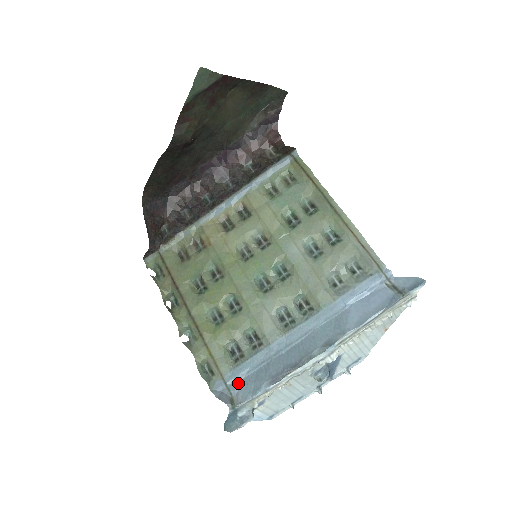
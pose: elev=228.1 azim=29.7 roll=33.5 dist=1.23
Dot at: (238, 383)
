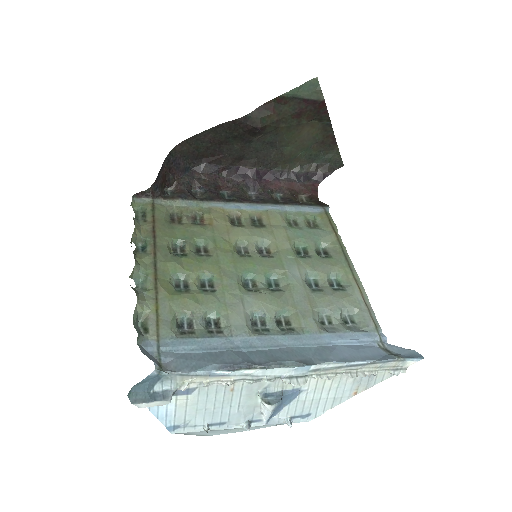
Dot at: (174, 354)
